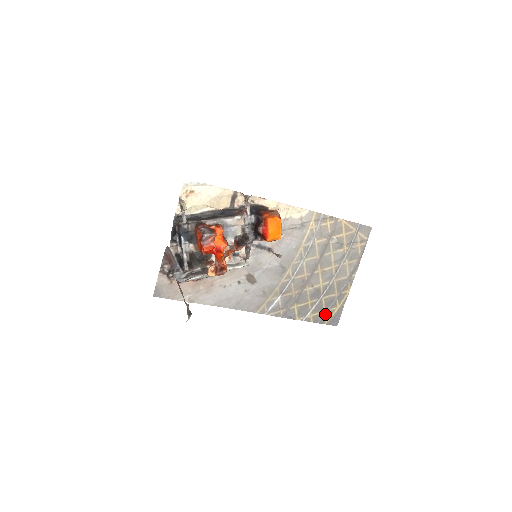
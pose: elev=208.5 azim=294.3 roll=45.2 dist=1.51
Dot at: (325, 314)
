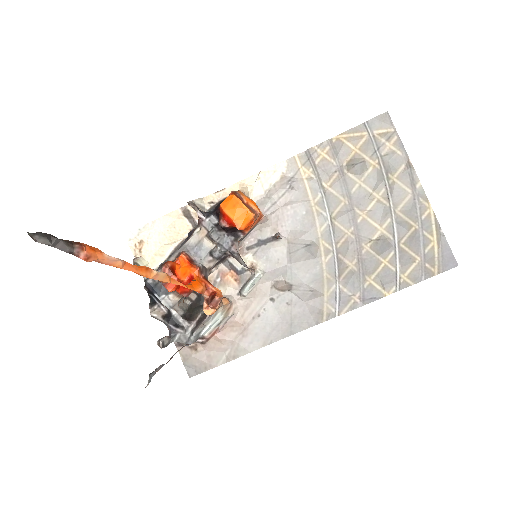
Dot at: (423, 262)
